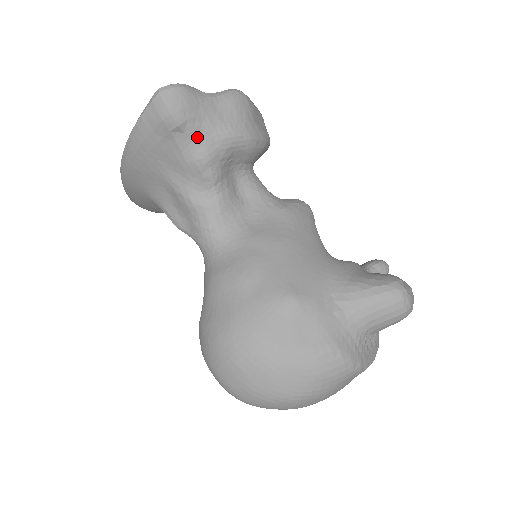
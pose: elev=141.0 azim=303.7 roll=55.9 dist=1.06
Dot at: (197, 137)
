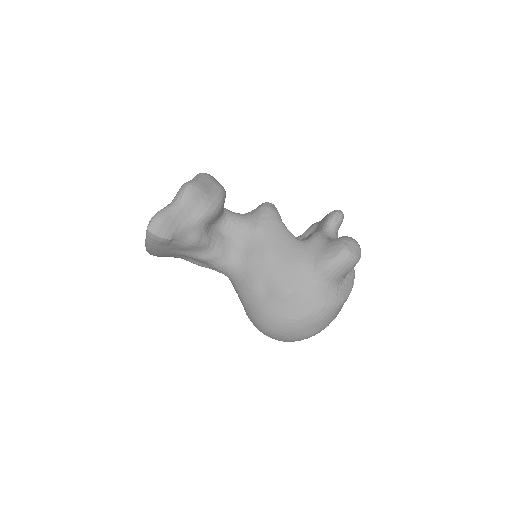
Dot at: (184, 235)
